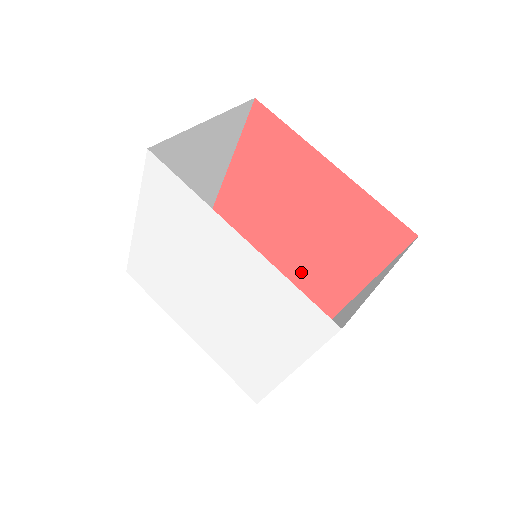
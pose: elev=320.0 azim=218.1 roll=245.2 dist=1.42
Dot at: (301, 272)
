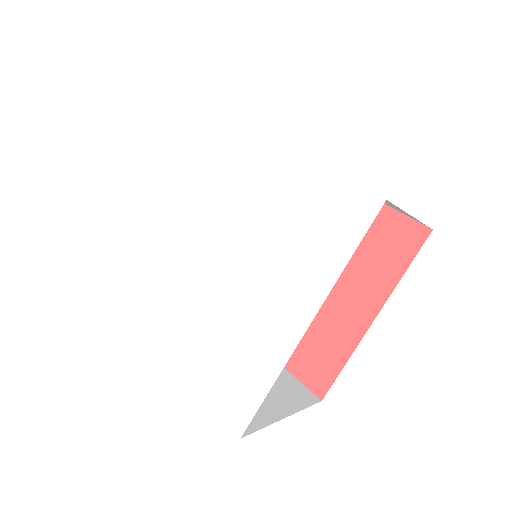
Dot at: occluded
